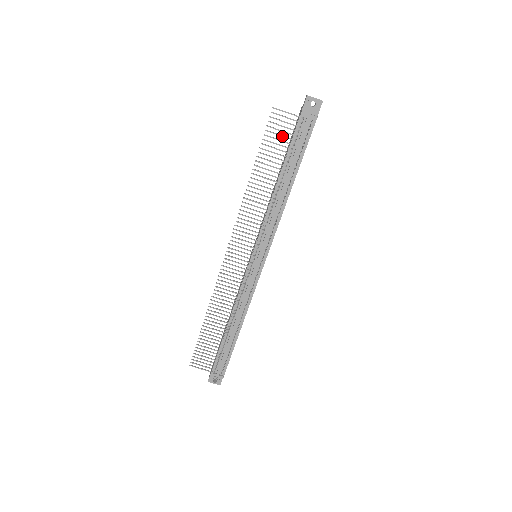
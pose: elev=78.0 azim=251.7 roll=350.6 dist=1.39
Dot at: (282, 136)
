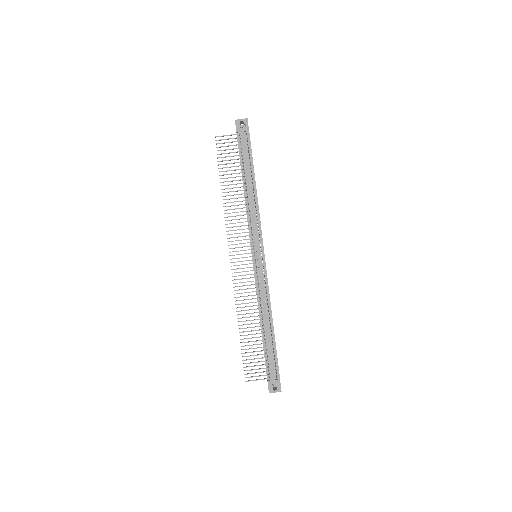
Dot at: occluded
